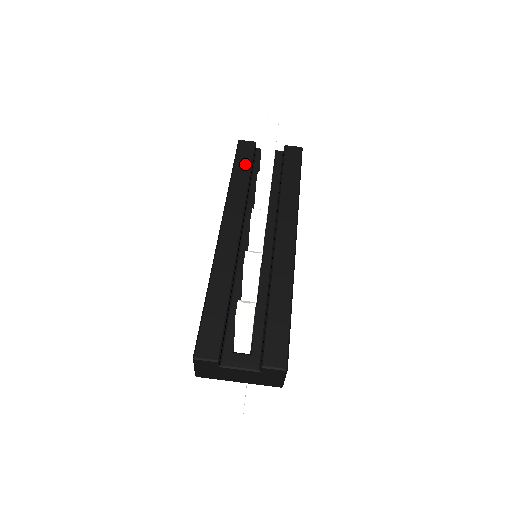
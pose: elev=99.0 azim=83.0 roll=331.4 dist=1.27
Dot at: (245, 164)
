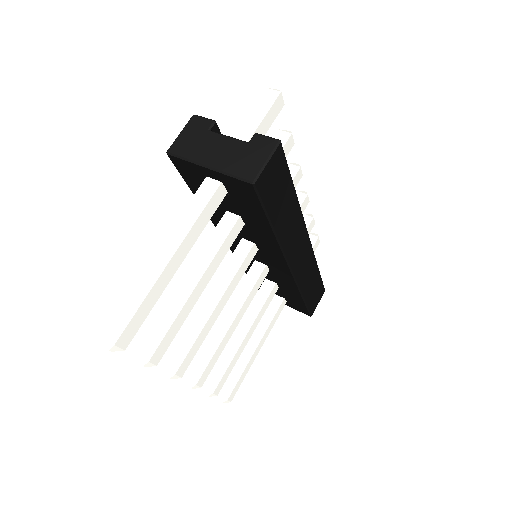
Dot at: occluded
